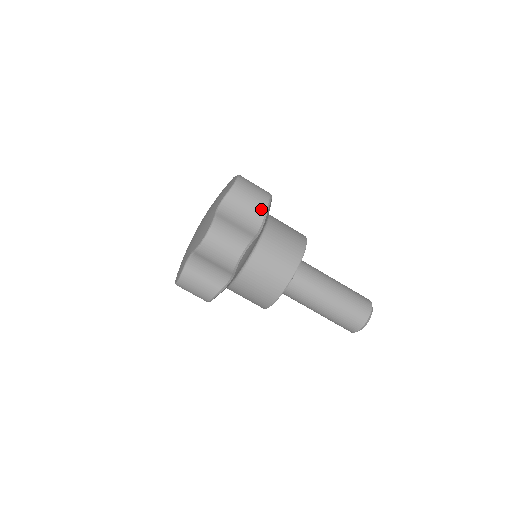
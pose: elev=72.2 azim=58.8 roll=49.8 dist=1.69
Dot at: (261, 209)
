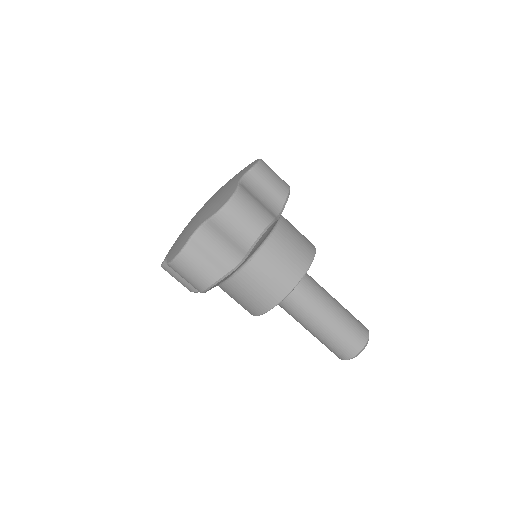
Dot at: (282, 194)
